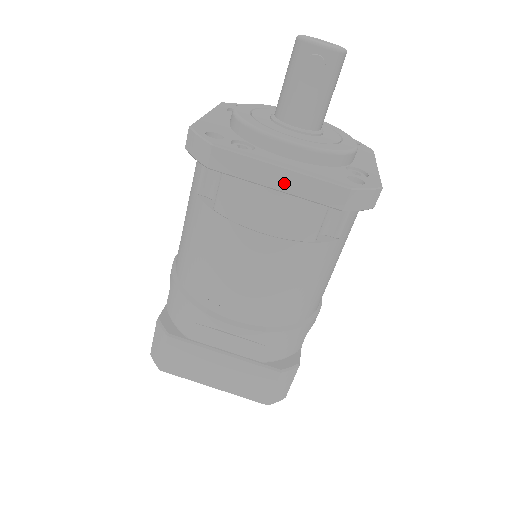
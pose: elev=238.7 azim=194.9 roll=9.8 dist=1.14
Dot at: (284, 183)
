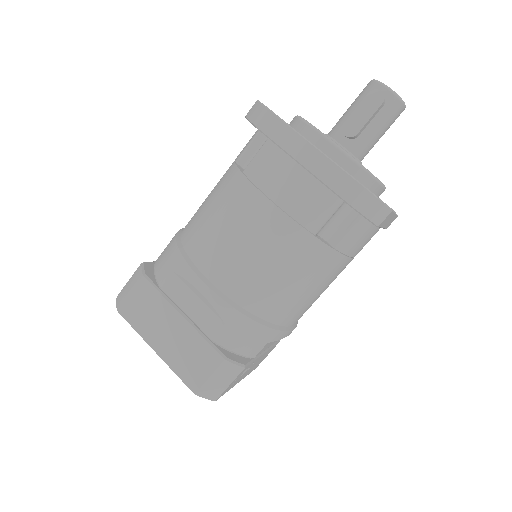
Dot at: (311, 162)
